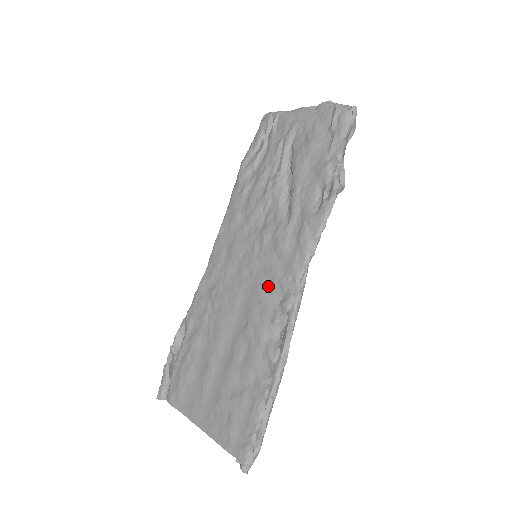
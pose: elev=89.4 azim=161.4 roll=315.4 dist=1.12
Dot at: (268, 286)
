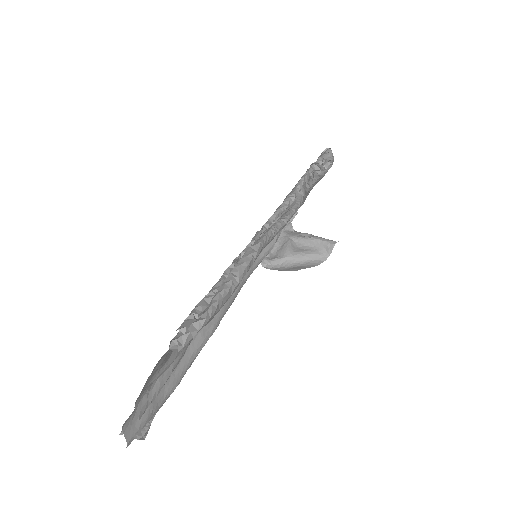
Dot at: occluded
